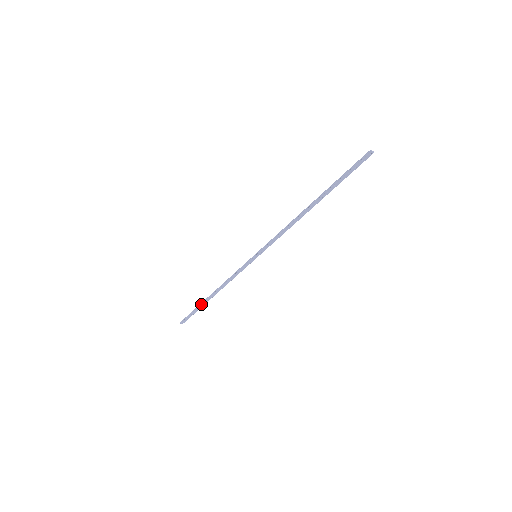
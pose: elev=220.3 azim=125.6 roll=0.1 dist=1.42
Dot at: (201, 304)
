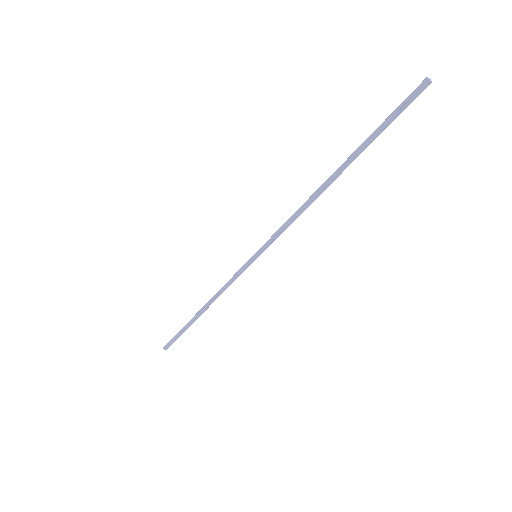
Dot at: (188, 325)
